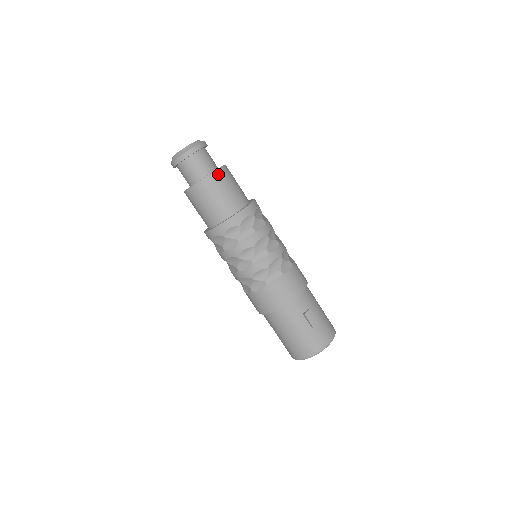
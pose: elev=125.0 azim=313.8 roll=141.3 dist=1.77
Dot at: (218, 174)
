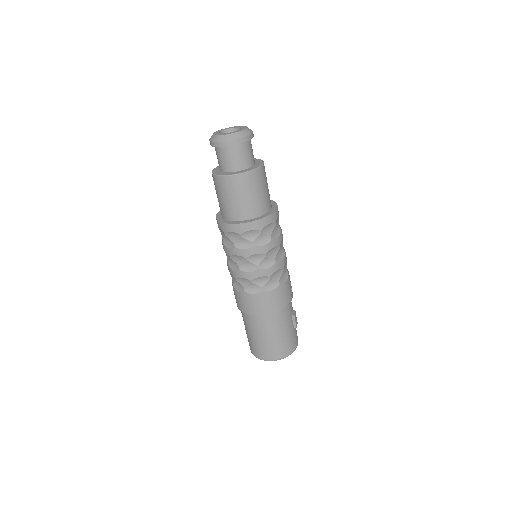
Dot at: (264, 167)
